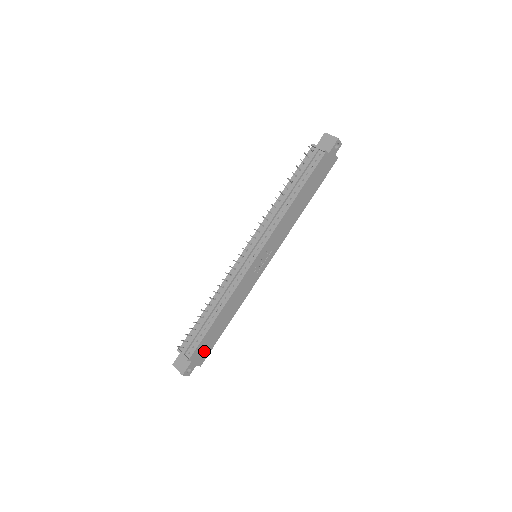
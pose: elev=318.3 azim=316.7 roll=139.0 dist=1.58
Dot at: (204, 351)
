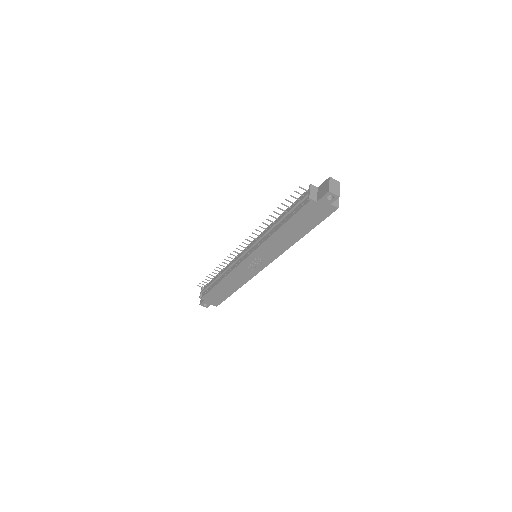
Dot at: (216, 299)
